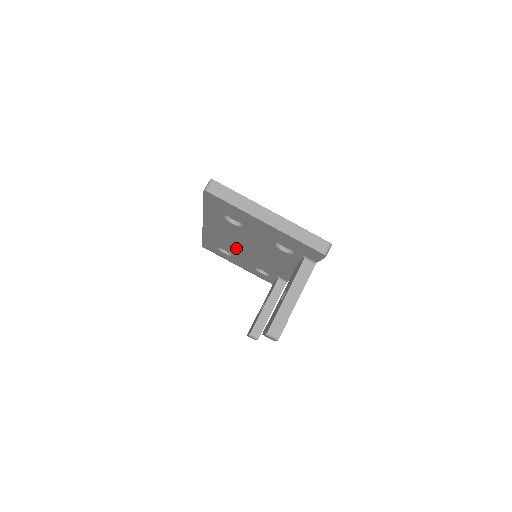
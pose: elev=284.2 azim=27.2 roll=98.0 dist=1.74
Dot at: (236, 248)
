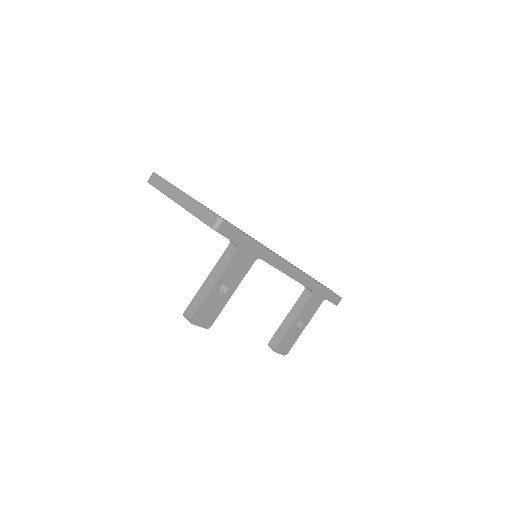
Dot at: occluded
